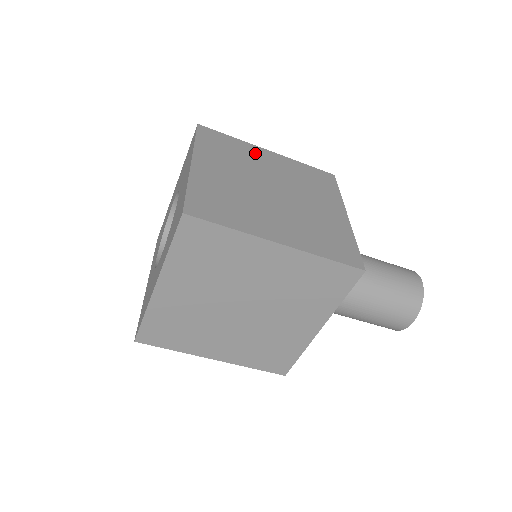
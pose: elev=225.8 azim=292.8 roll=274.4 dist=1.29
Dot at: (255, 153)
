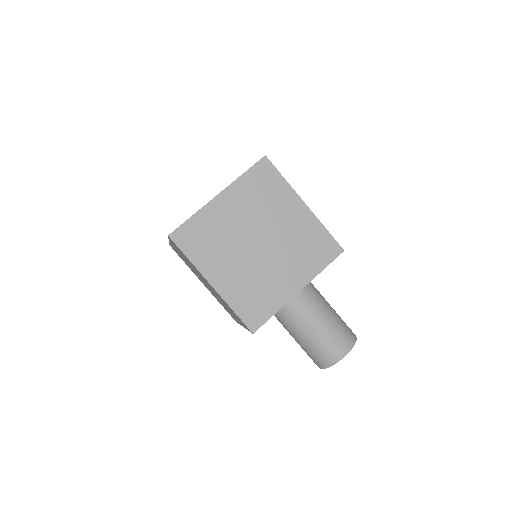
Dot at: occluded
